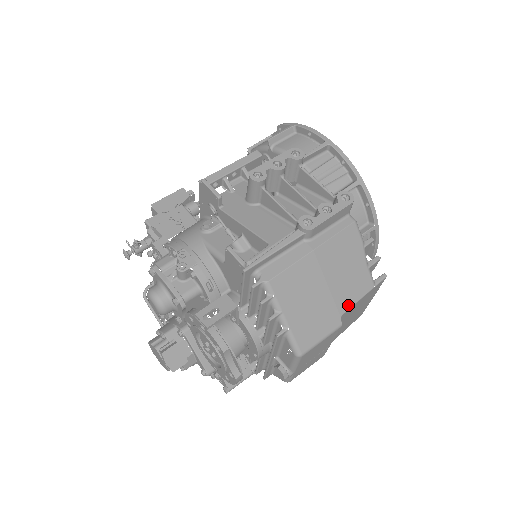
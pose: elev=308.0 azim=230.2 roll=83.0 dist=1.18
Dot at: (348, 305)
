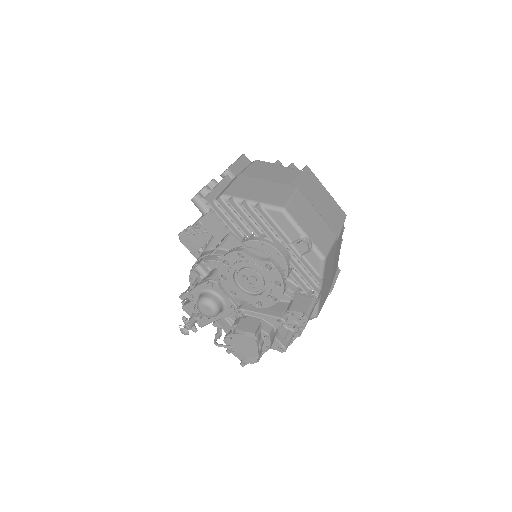
Dot at: (292, 181)
